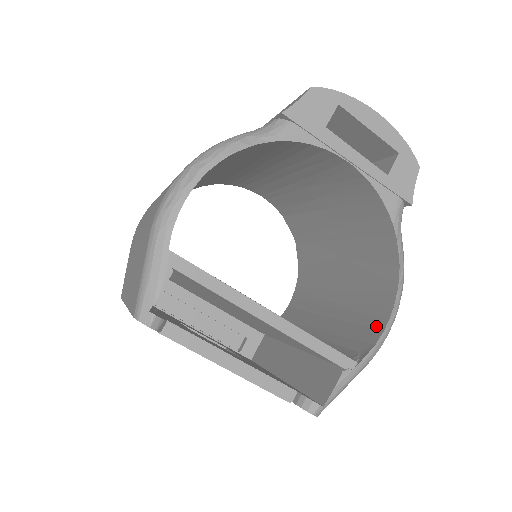
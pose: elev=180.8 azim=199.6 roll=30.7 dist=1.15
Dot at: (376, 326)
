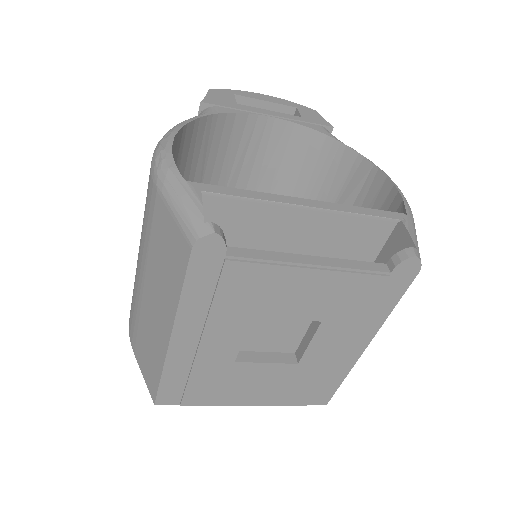
Dot at: (390, 200)
